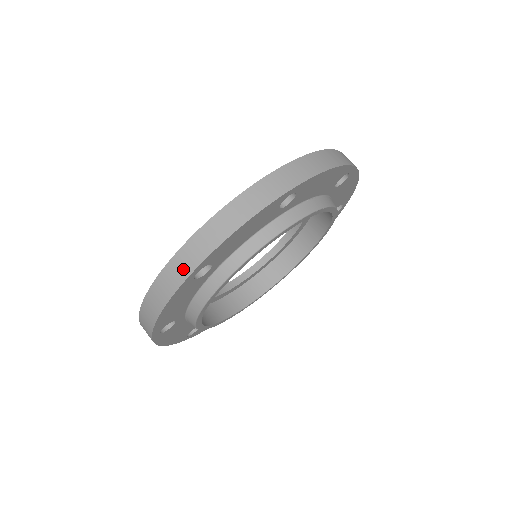
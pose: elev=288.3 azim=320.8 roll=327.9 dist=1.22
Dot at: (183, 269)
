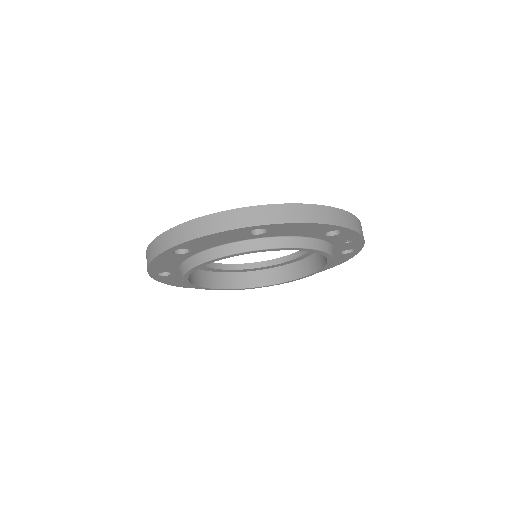
Dot at: occluded
